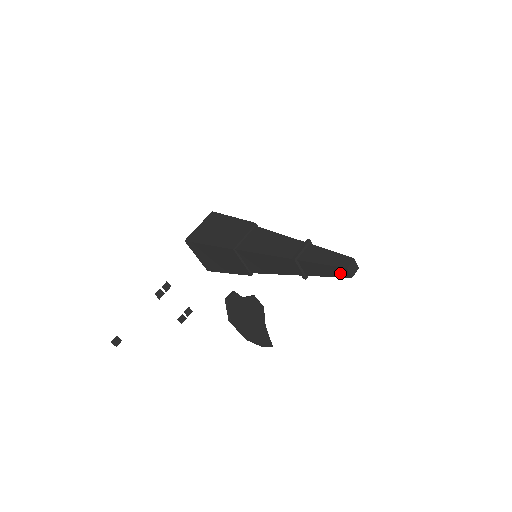
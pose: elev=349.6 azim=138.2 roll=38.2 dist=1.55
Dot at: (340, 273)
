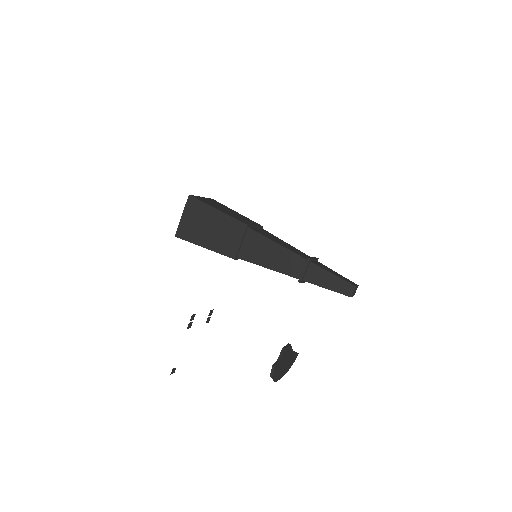
Dot at: occluded
